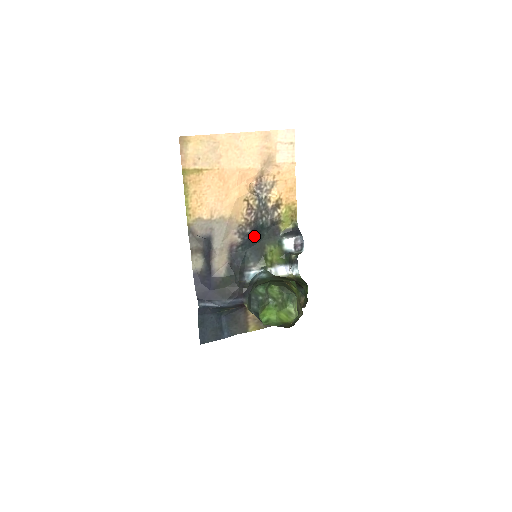
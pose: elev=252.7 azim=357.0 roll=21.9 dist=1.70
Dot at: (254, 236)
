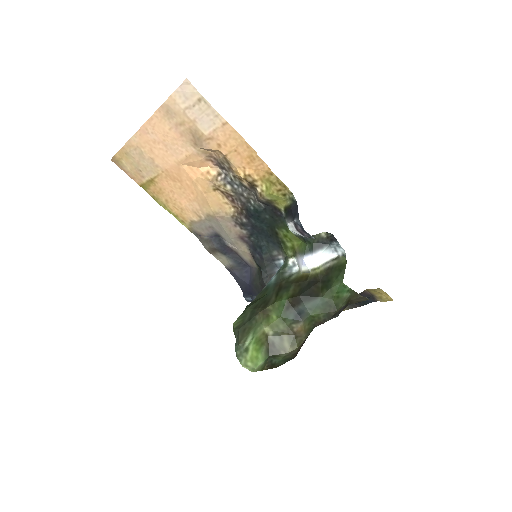
Dot at: (256, 223)
